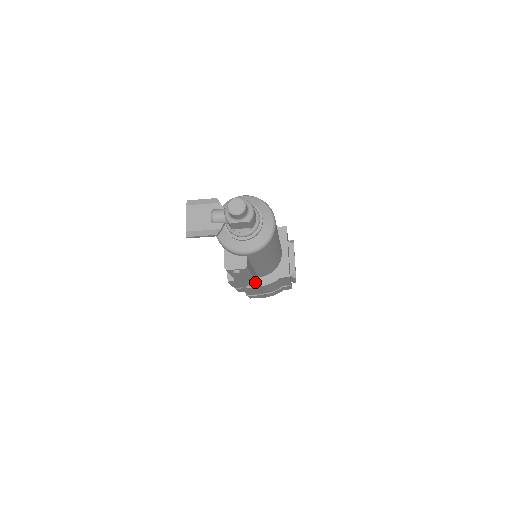
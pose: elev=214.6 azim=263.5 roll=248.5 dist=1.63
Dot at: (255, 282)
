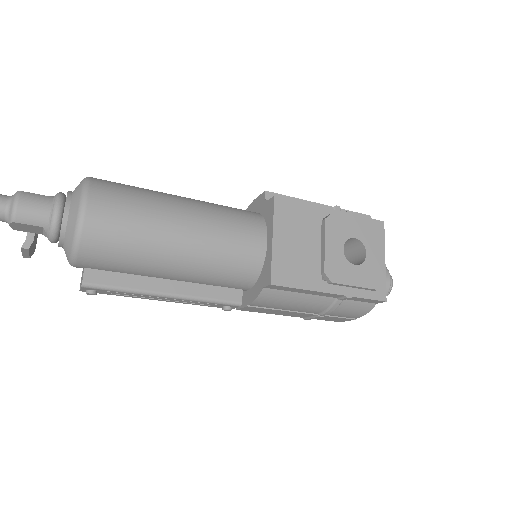
Dot at: (208, 300)
